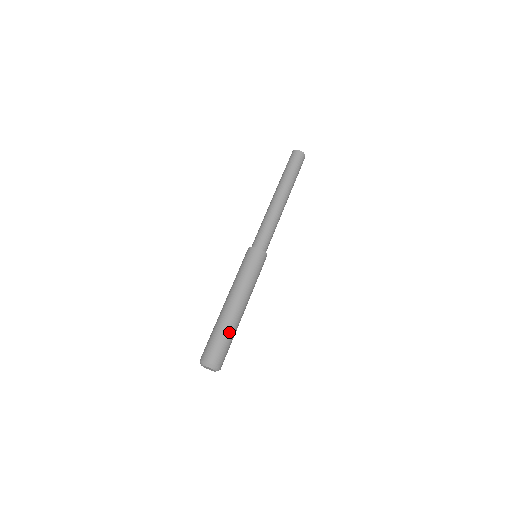
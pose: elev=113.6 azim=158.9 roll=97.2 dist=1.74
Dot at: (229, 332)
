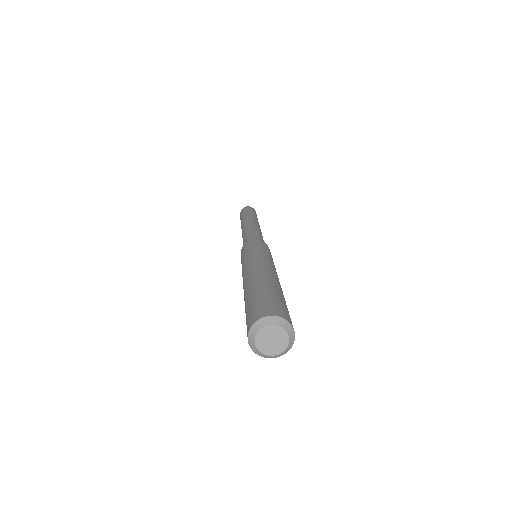
Dot at: (277, 290)
